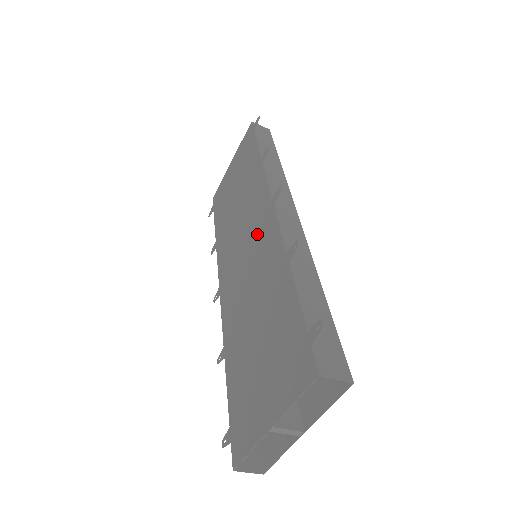
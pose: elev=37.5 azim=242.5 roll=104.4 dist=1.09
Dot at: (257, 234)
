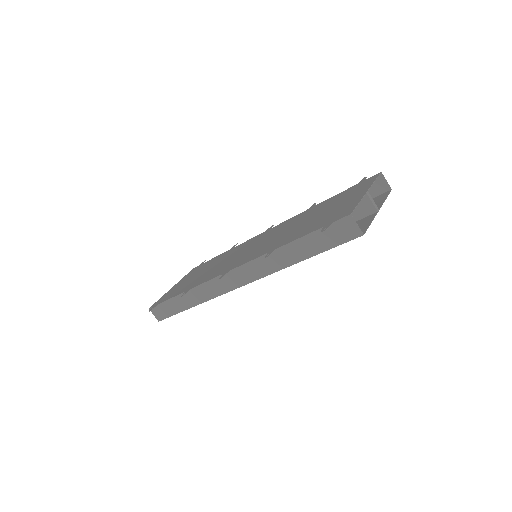
Dot at: (262, 238)
